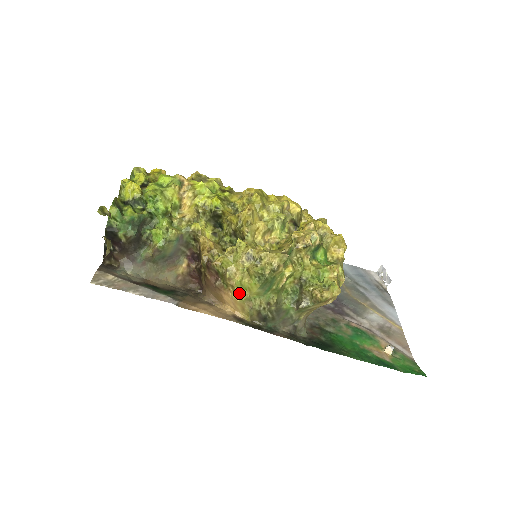
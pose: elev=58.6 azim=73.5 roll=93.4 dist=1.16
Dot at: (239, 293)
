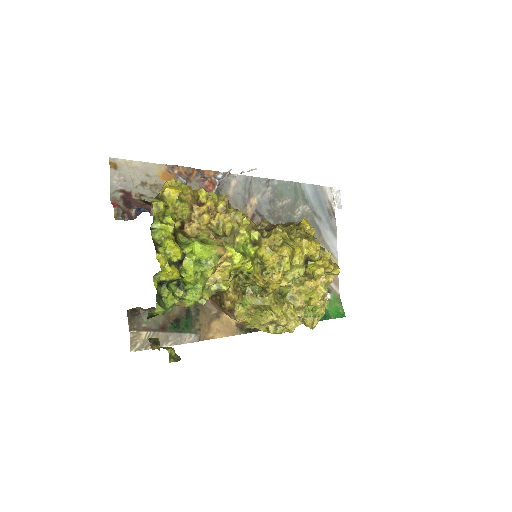
Dot at: occluded
